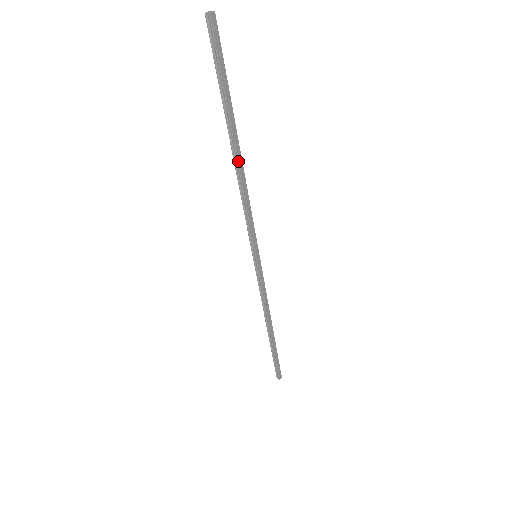
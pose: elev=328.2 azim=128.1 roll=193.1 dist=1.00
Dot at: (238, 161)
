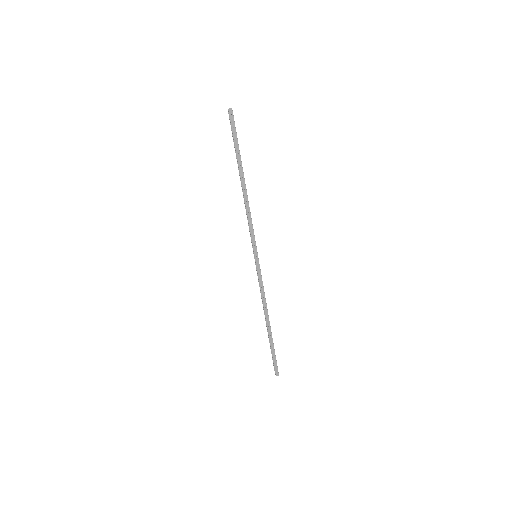
Dot at: (243, 187)
